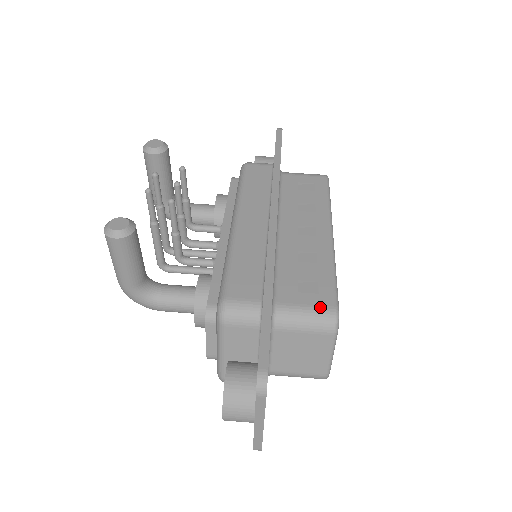
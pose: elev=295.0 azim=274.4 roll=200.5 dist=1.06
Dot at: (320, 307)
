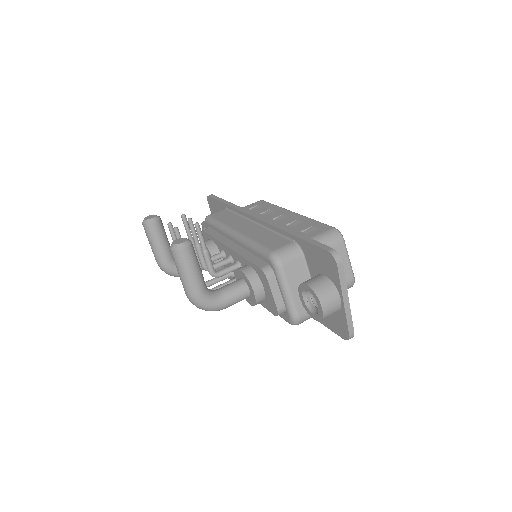
Dot at: (325, 231)
